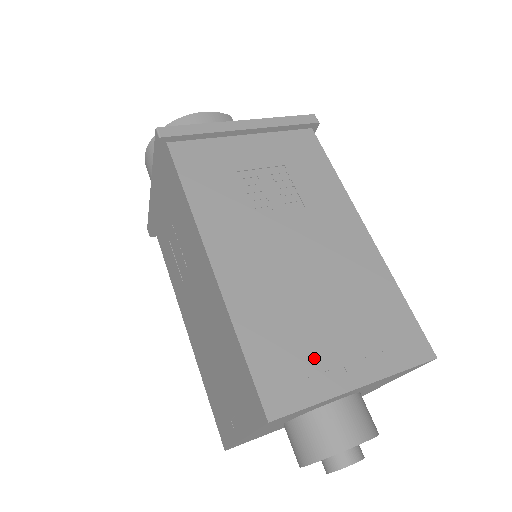
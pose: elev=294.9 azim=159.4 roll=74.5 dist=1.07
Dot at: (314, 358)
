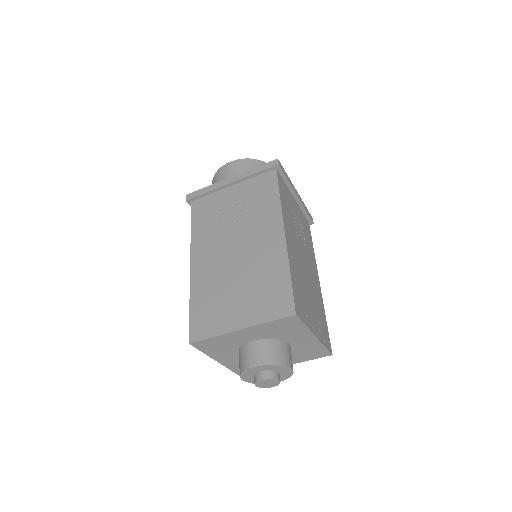
Dot at: (307, 309)
